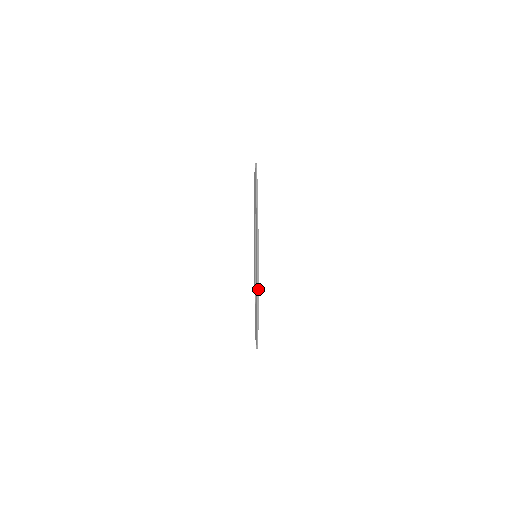
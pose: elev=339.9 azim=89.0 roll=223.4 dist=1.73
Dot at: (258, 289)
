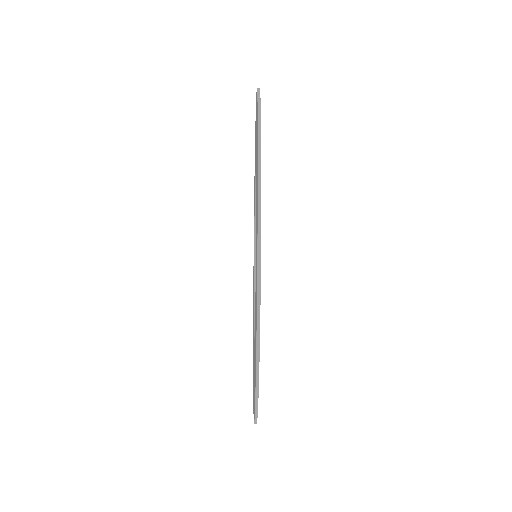
Dot at: (260, 173)
